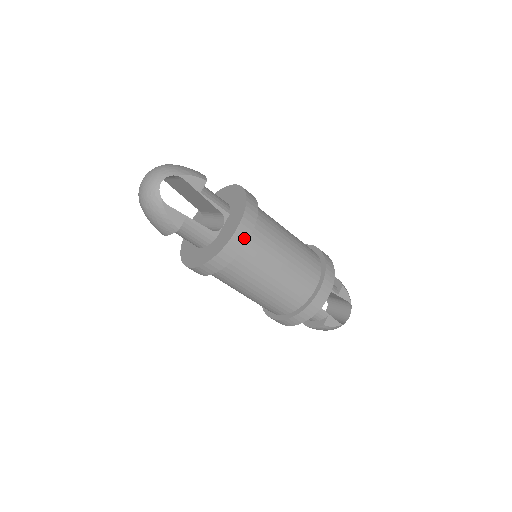
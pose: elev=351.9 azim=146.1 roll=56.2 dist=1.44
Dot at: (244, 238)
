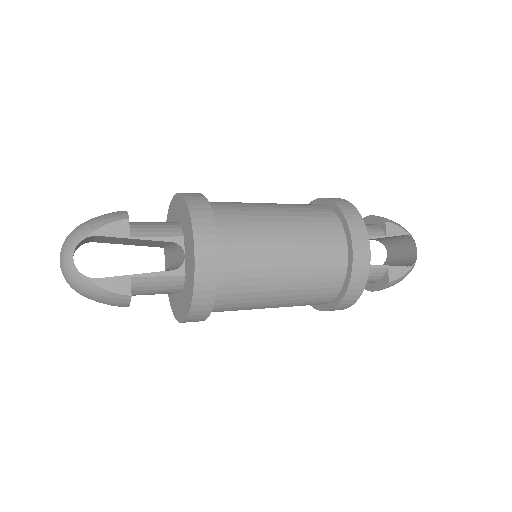
Dot at: (212, 259)
